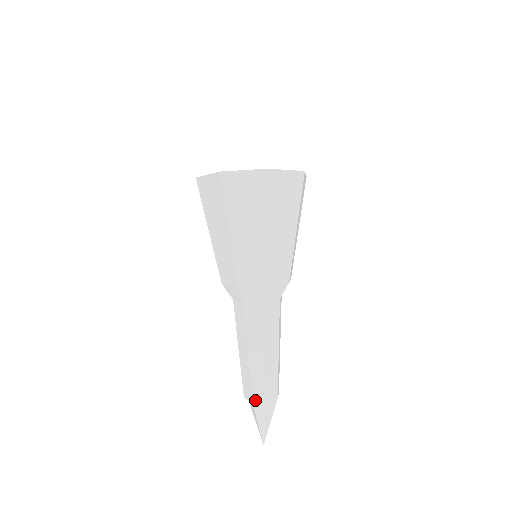
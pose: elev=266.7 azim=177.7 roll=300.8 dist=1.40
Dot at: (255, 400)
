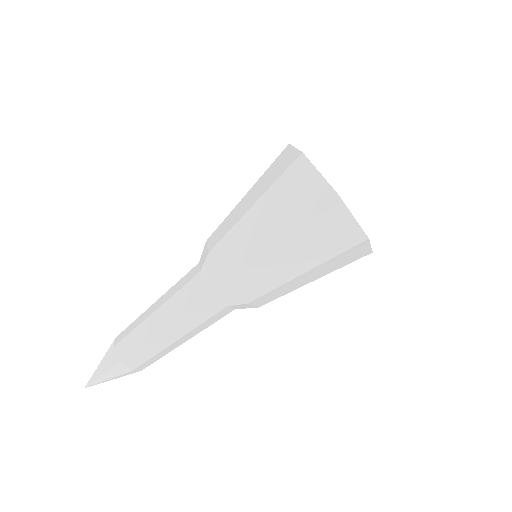
Dot at: (125, 362)
